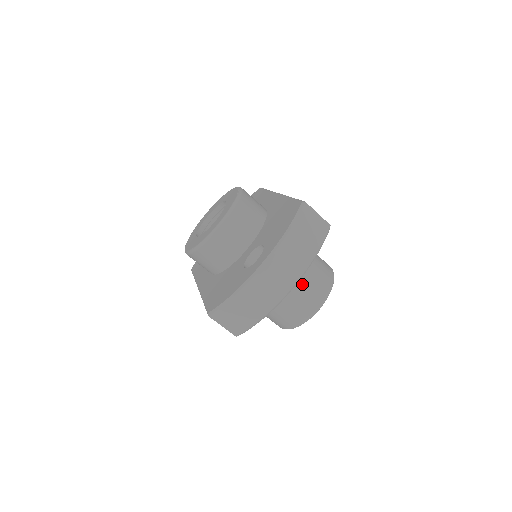
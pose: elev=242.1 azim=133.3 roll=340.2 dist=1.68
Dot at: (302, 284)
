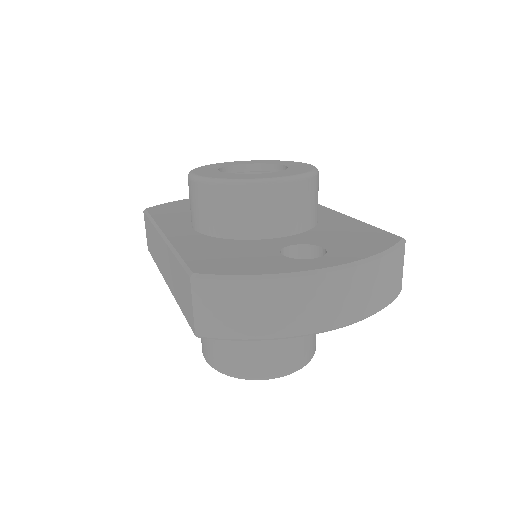
Dot at: occluded
